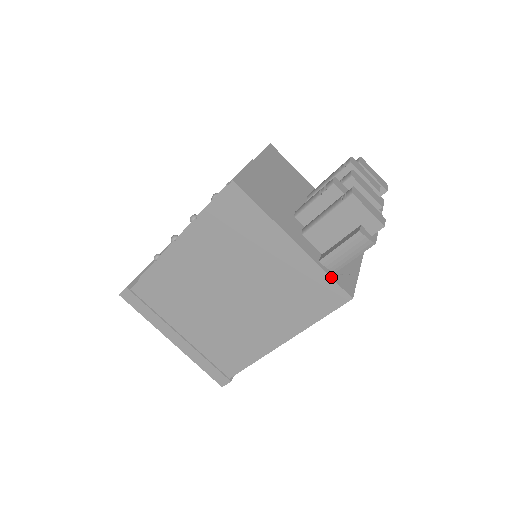
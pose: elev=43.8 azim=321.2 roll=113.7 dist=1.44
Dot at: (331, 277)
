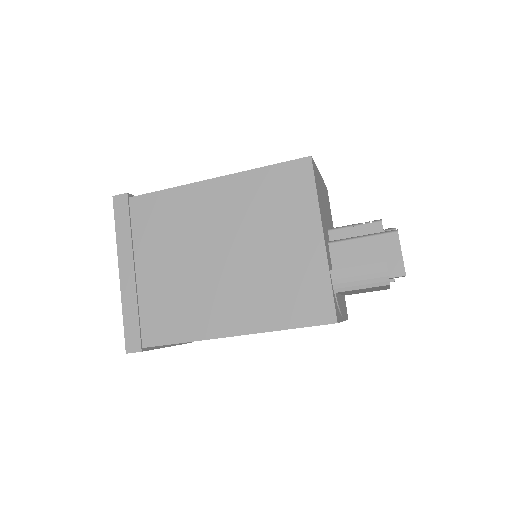
Dot at: (332, 290)
